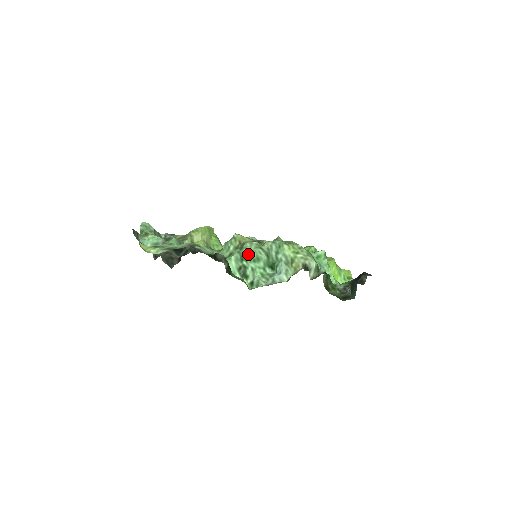
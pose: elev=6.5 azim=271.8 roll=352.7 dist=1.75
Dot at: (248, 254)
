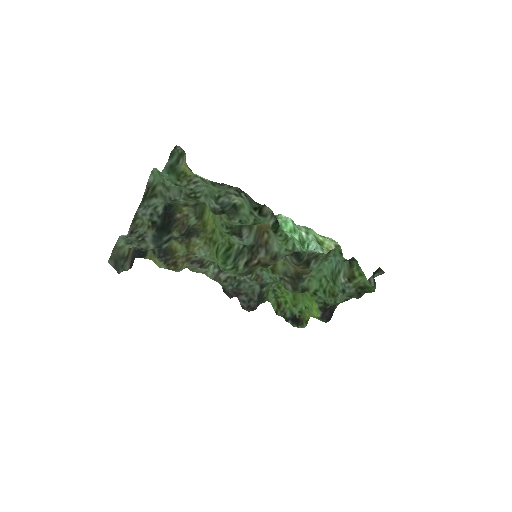
Dot at: (285, 223)
